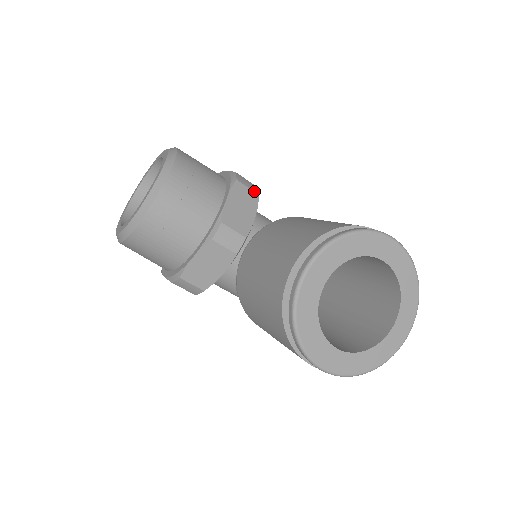
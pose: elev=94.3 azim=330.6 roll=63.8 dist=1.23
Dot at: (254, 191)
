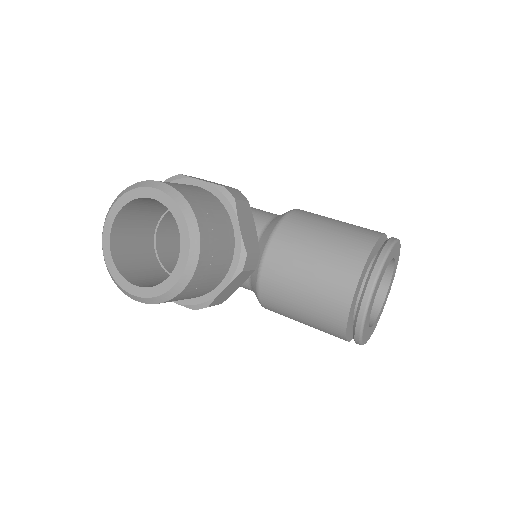
Dot at: (245, 200)
